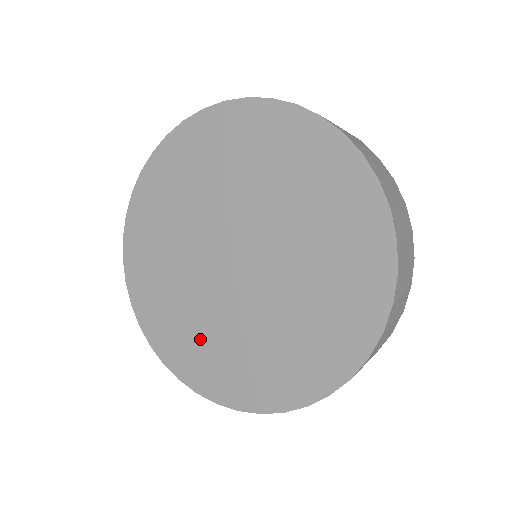
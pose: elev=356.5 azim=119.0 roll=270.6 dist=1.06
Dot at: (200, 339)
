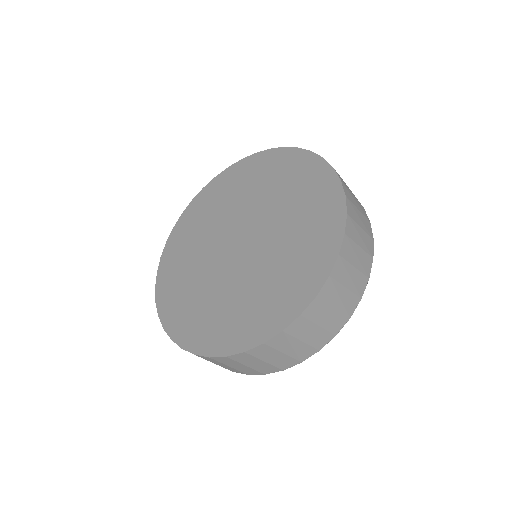
Dot at: (191, 297)
